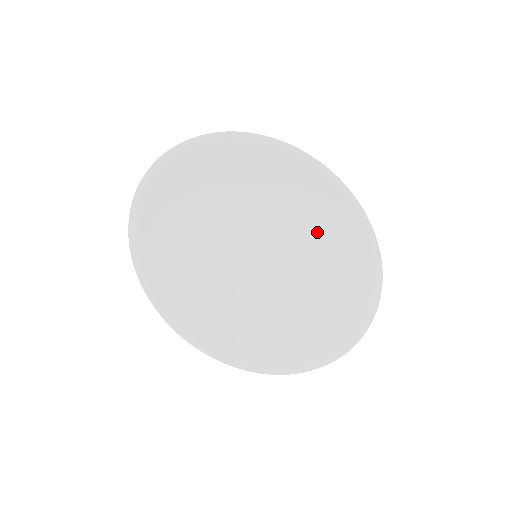
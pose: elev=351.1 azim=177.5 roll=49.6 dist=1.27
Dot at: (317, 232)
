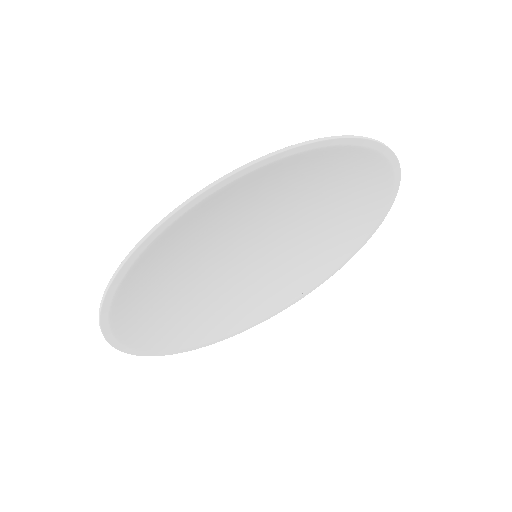
Dot at: (280, 194)
